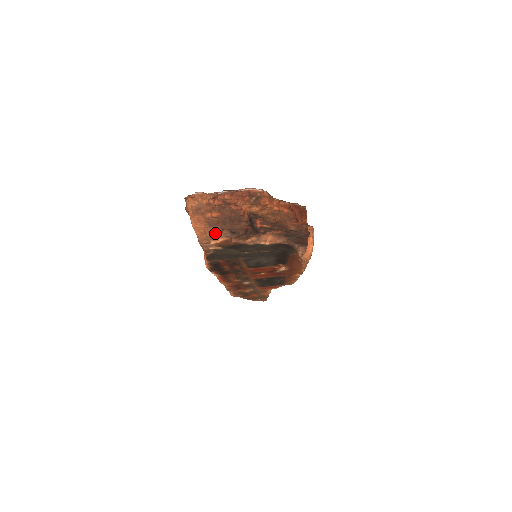
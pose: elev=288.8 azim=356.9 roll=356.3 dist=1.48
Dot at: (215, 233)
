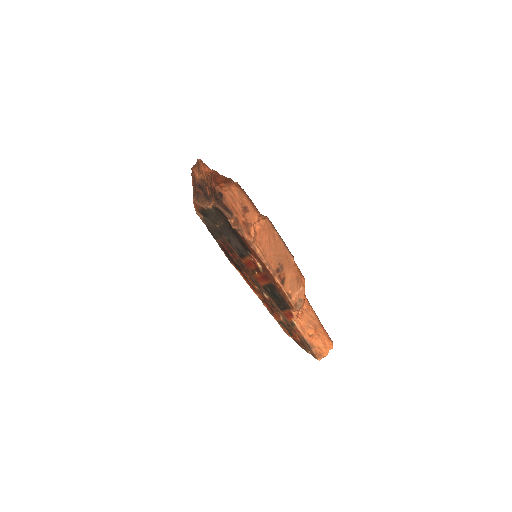
Dot at: occluded
